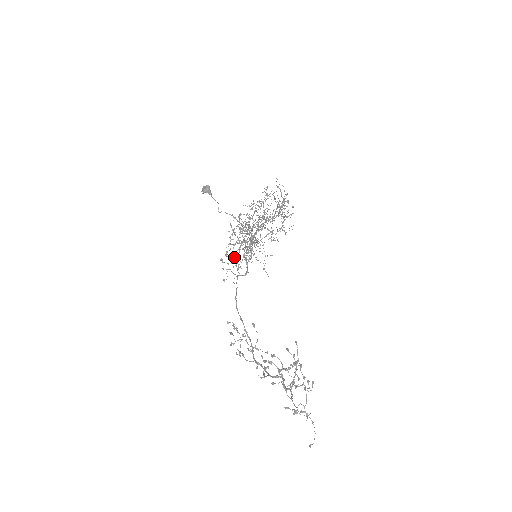
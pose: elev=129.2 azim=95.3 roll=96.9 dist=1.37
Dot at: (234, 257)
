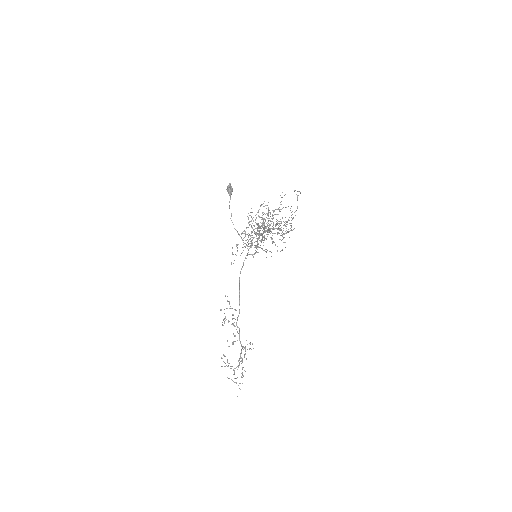
Dot at: (243, 247)
